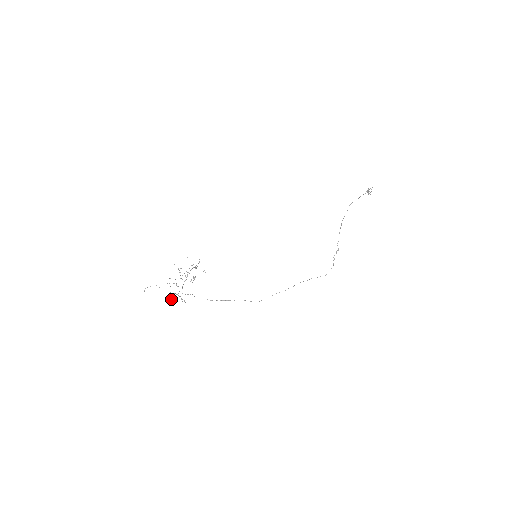
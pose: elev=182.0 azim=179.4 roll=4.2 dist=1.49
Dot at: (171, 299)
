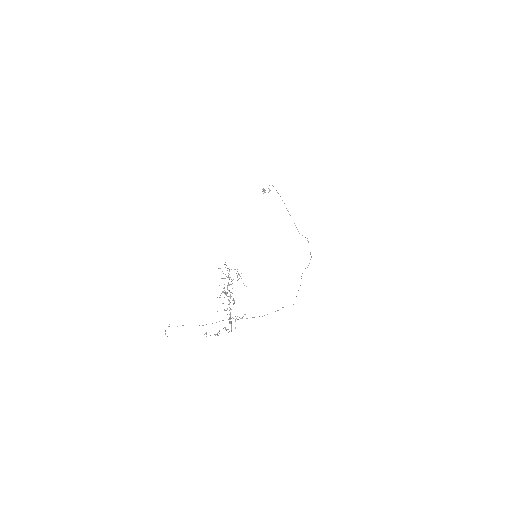
Dot at: occluded
